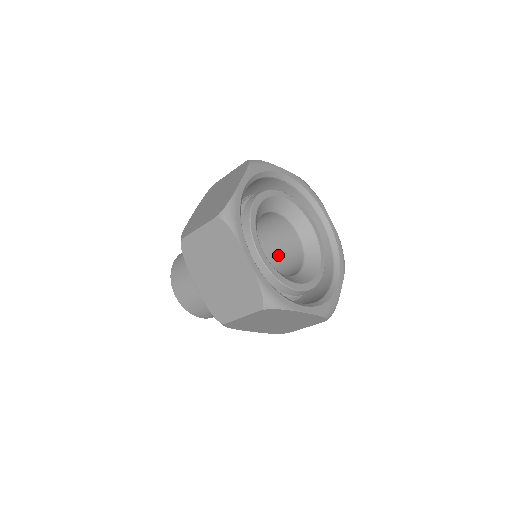
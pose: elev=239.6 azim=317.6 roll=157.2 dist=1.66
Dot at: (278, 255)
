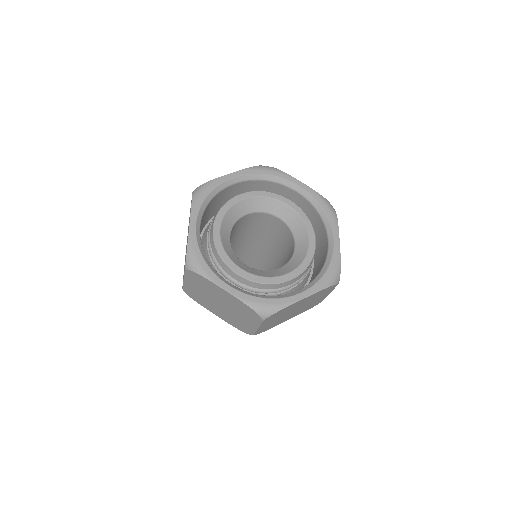
Dot at: (278, 239)
